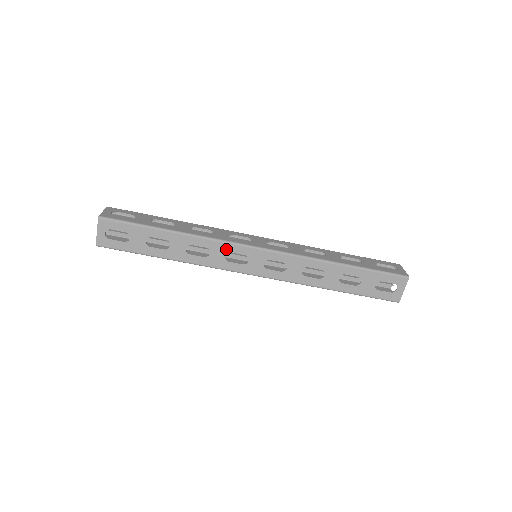
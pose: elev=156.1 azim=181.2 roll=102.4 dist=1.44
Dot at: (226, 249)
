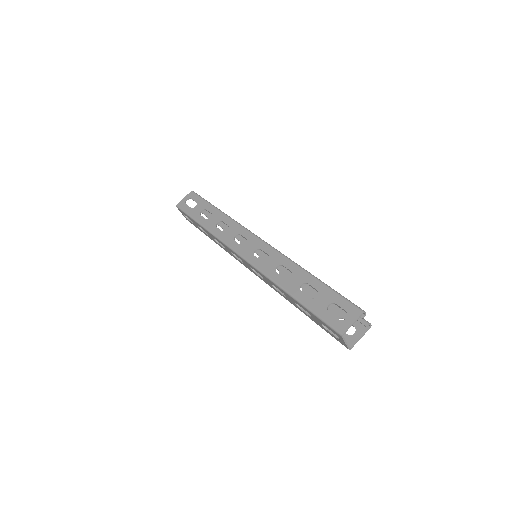
Dot at: (229, 249)
